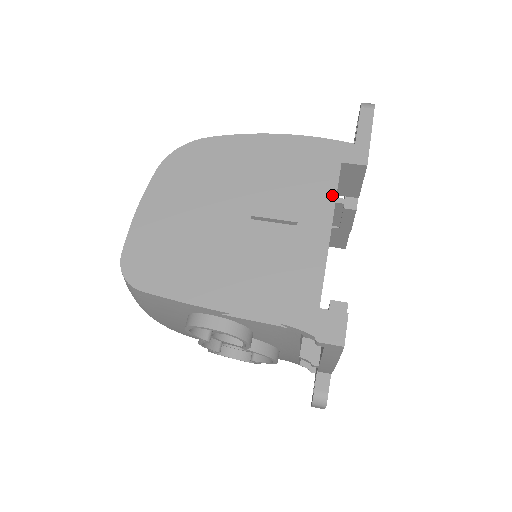
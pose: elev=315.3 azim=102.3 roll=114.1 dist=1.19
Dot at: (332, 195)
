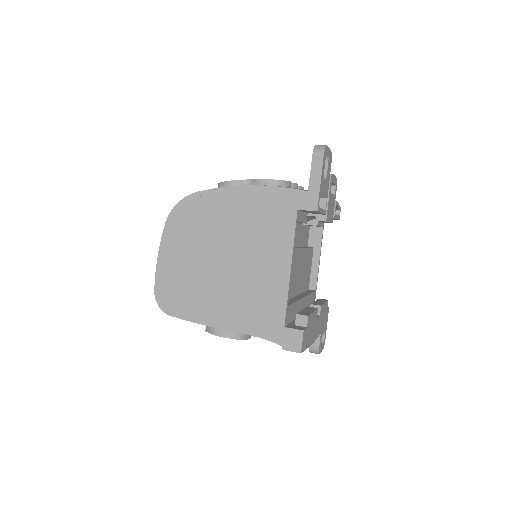
Dot at: (291, 239)
